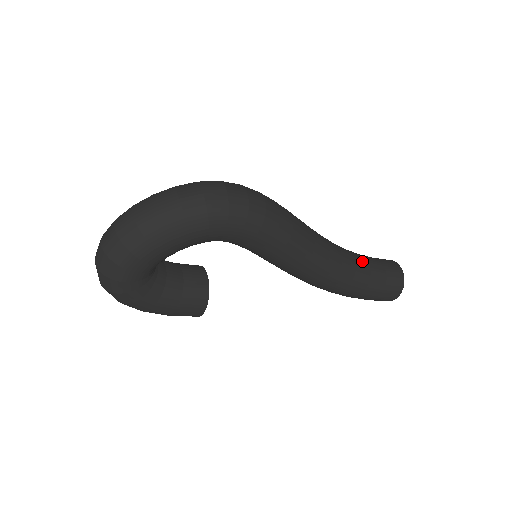
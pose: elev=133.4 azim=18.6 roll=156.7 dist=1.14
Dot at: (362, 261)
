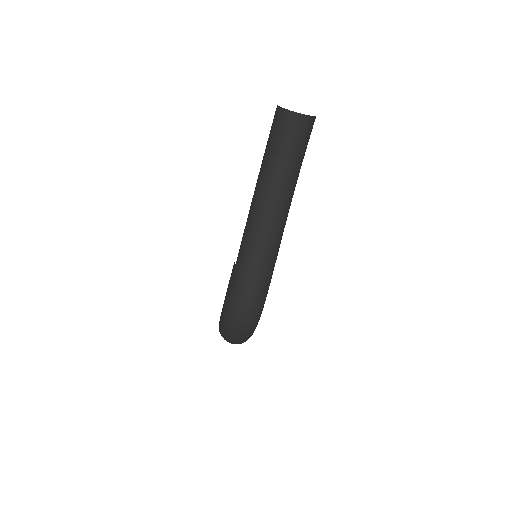
Dot at: (286, 170)
